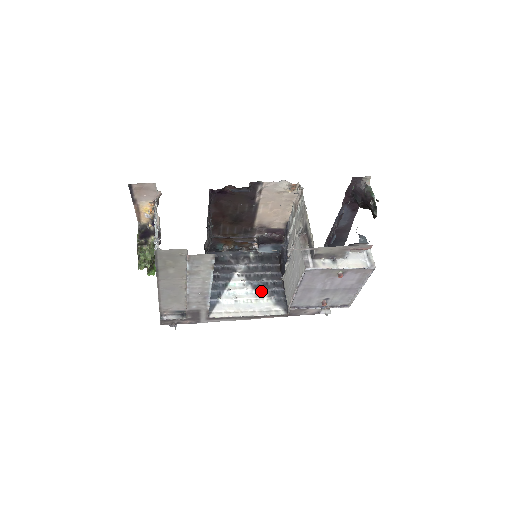
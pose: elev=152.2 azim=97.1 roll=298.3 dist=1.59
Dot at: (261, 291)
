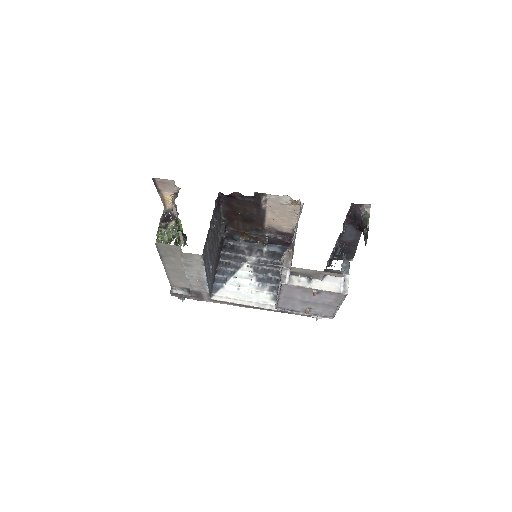
Dot at: (263, 284)
